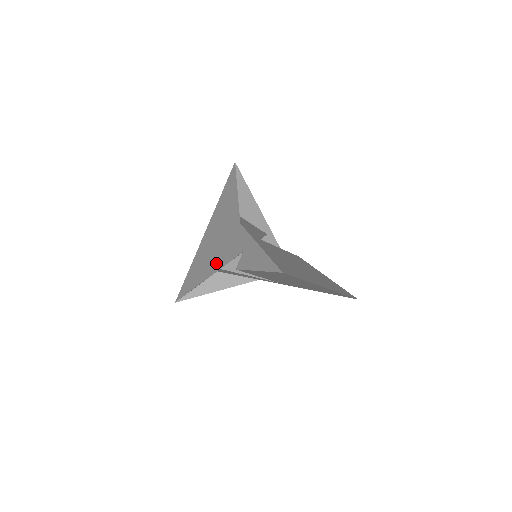
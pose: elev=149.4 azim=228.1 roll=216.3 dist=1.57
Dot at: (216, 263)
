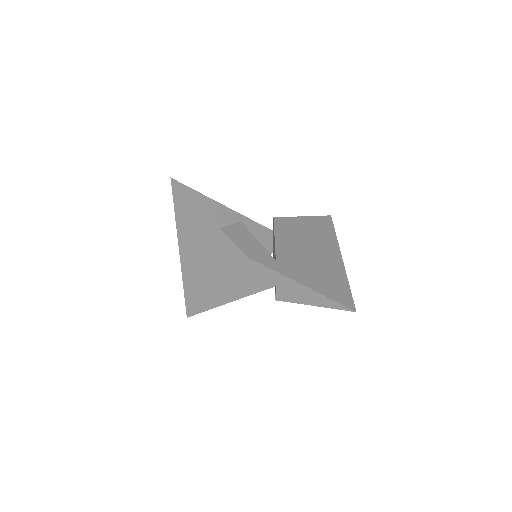
Dot at: (234, 291)
